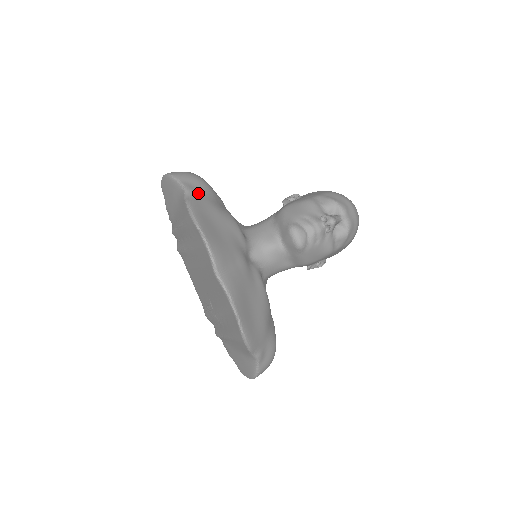
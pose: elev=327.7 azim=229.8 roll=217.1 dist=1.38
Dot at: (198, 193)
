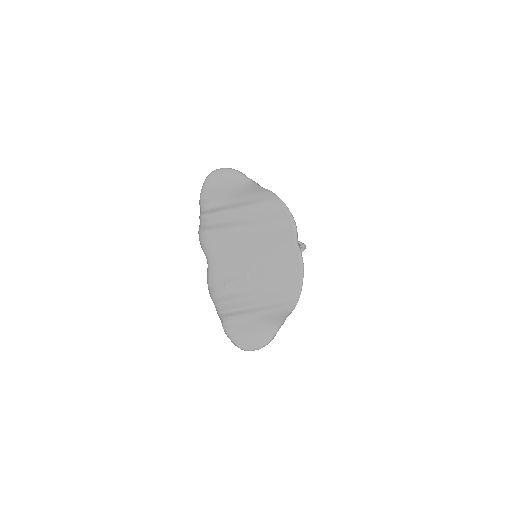
Dot at: occluded
